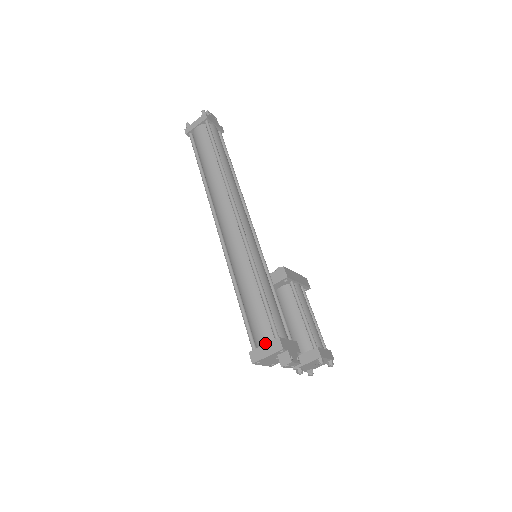
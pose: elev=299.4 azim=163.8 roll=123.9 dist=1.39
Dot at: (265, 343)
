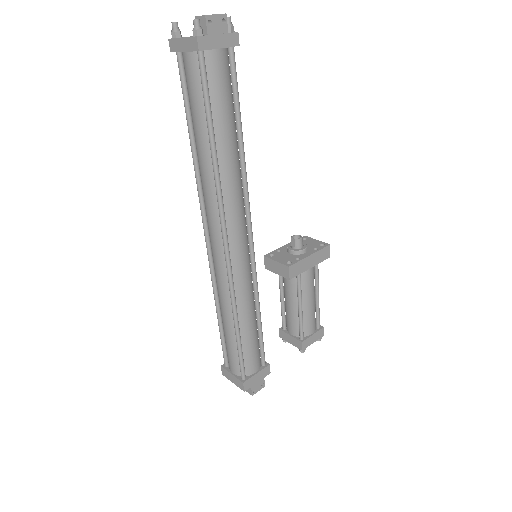
Dot at: (233, 373)
